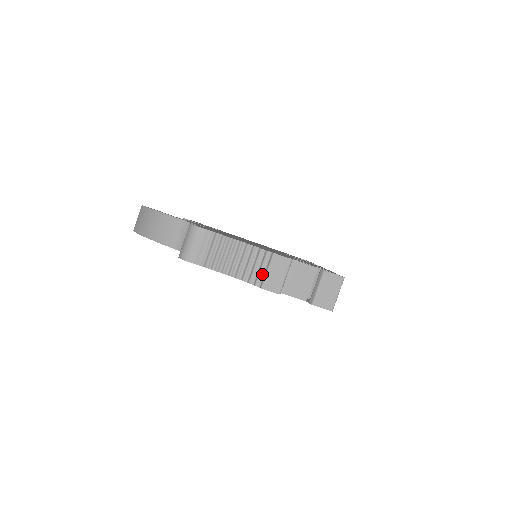
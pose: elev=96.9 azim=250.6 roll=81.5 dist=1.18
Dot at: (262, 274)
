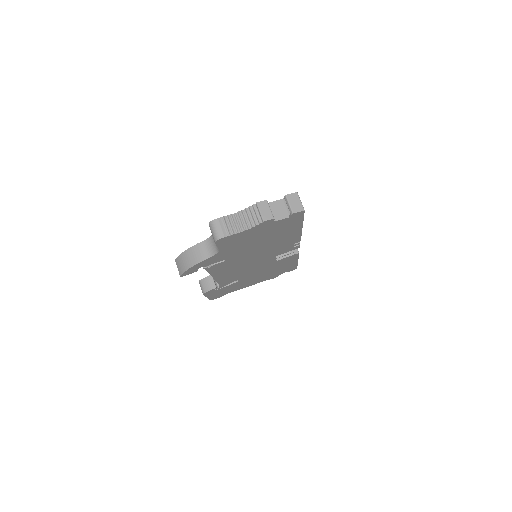
Dot at: (259, 216)
